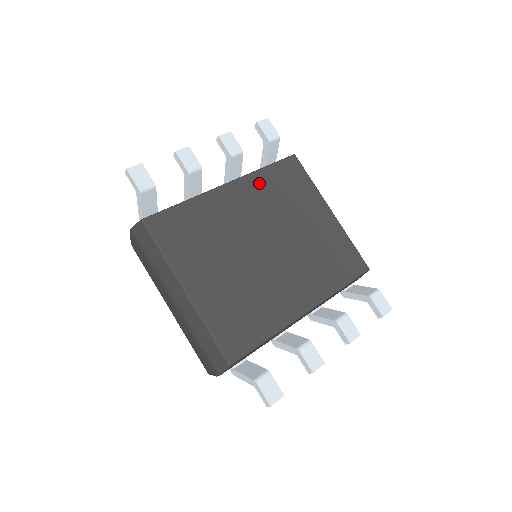
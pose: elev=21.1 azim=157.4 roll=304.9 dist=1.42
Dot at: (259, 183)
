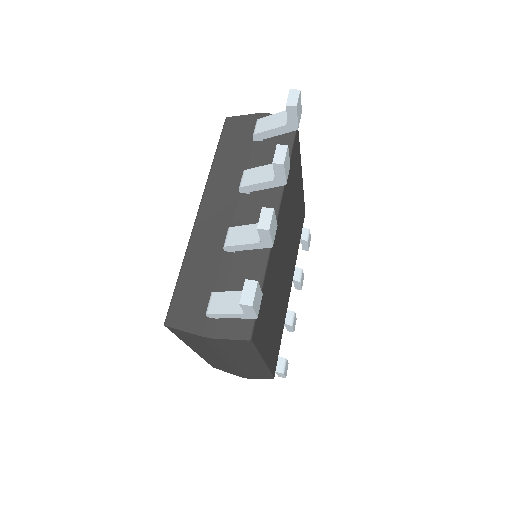
Dot at: (286, 193)
